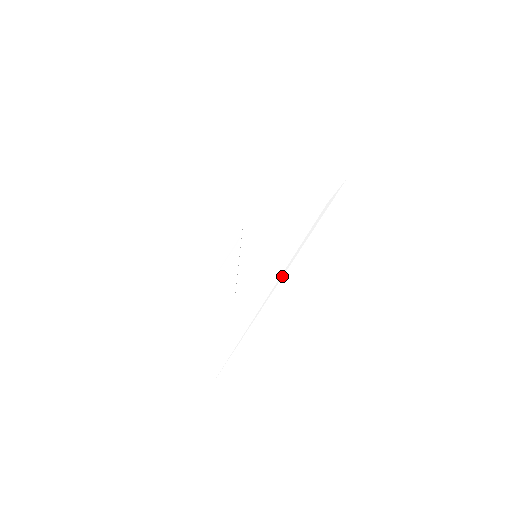
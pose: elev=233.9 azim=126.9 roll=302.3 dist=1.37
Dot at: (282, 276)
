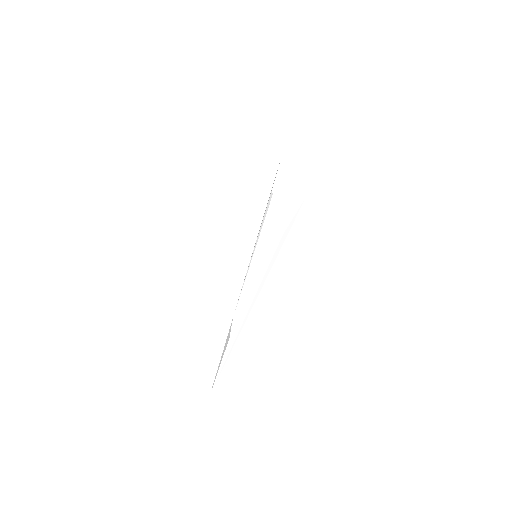
Dot at: occluded
